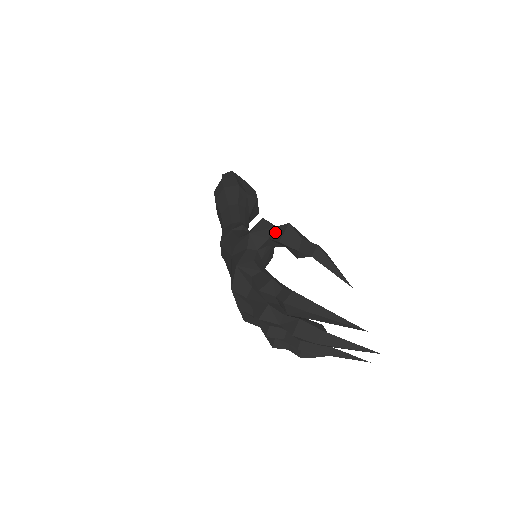
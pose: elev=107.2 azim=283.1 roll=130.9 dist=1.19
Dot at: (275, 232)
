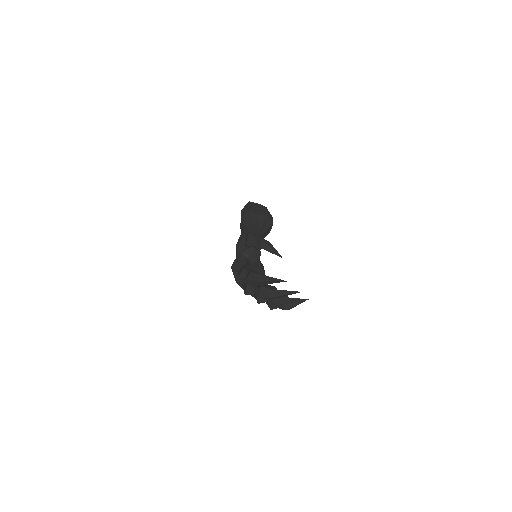
Dot at: (246, 239)
